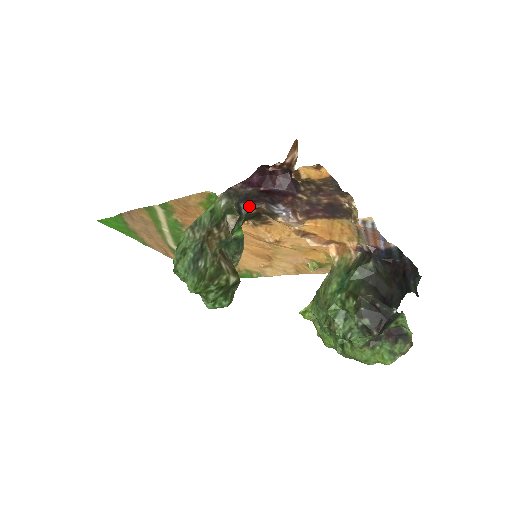
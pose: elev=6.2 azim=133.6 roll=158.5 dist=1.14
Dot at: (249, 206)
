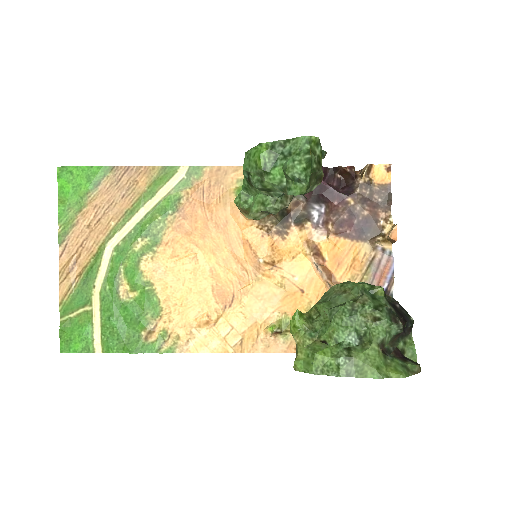
Dot at: occluded
